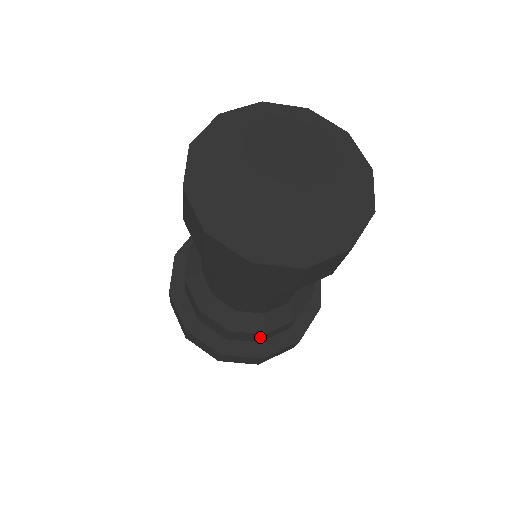
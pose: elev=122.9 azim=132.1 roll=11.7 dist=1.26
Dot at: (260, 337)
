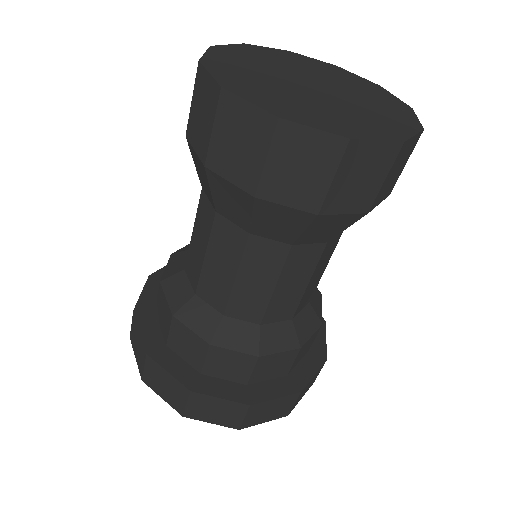
Dot at: (292, 360)
